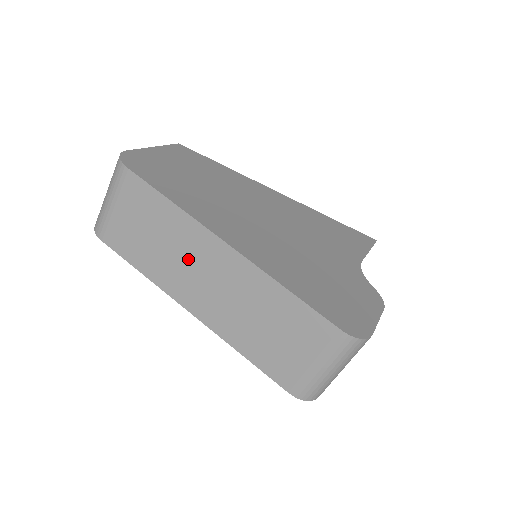
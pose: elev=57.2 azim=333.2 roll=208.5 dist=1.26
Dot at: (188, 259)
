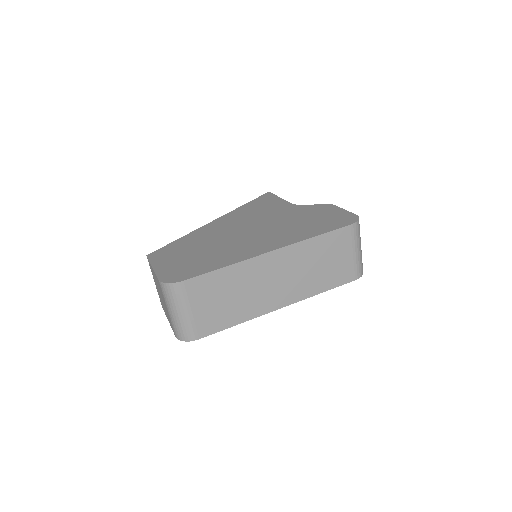
Dot at: (258, 284)
